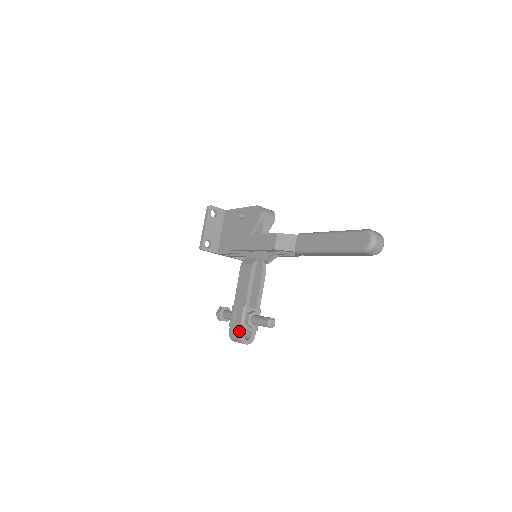
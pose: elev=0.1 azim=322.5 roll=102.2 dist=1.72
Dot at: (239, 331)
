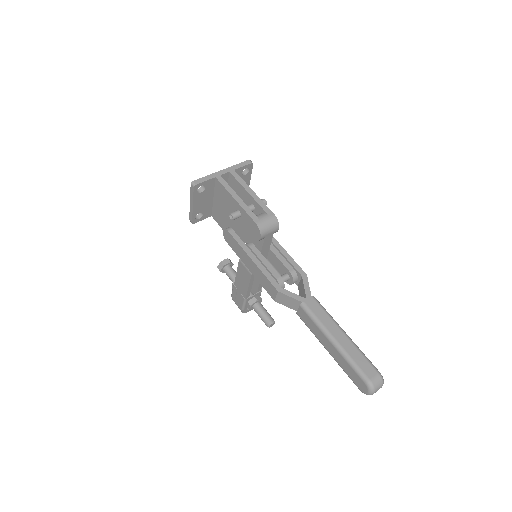
Dot at: (241, 309)
